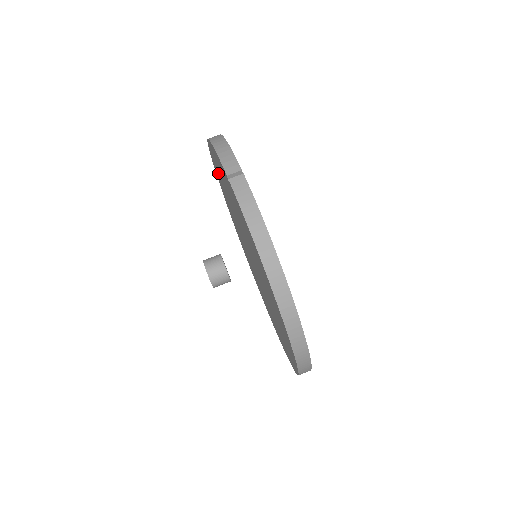
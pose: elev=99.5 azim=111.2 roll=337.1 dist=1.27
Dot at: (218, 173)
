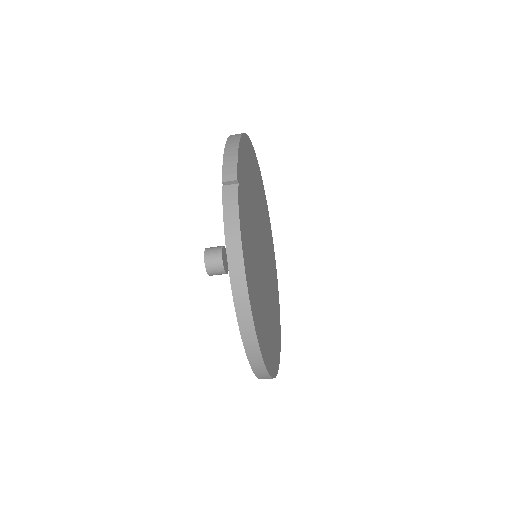
Dot at: occluded
